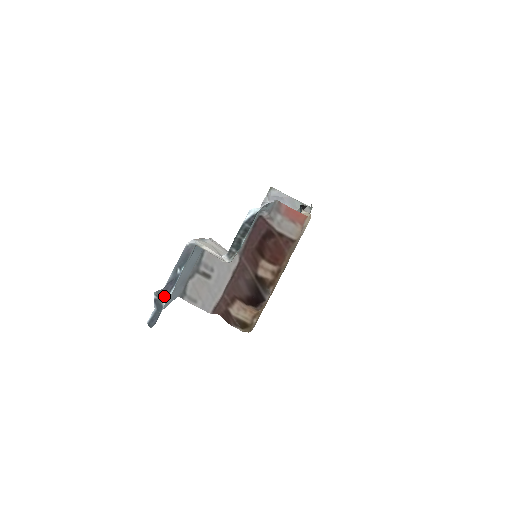
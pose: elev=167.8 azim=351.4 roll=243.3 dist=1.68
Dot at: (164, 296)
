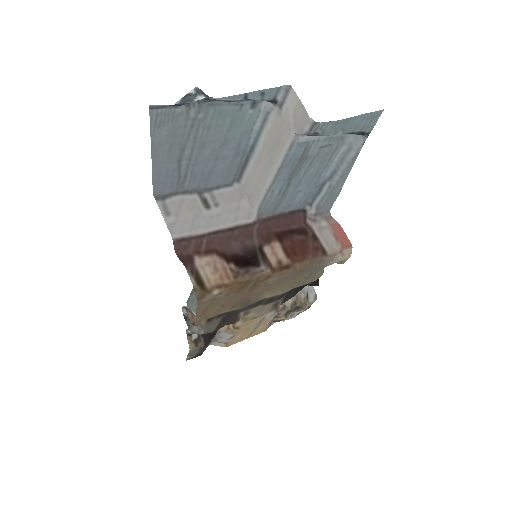
Dot at: (205, 96)
